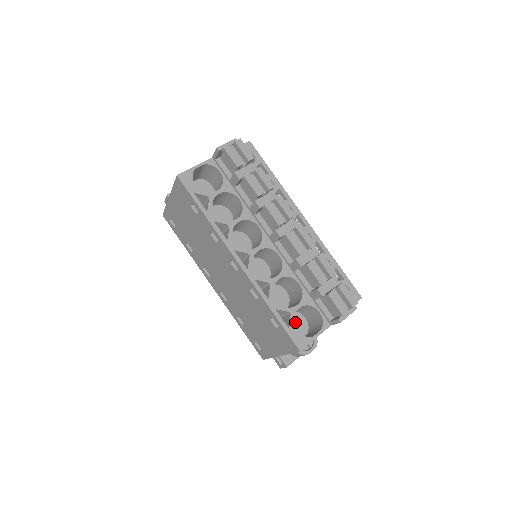
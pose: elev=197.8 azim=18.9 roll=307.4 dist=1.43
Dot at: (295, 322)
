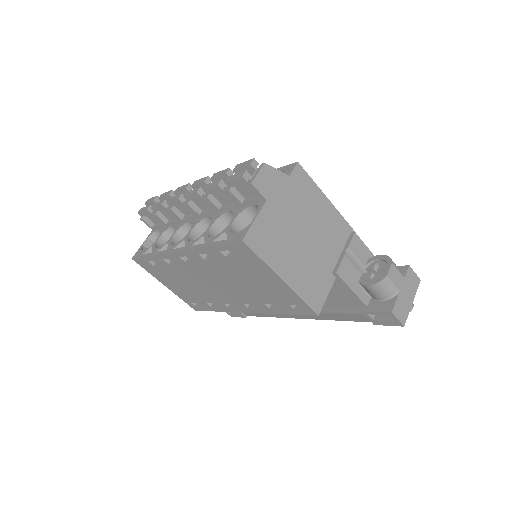
Dot at: occluded
